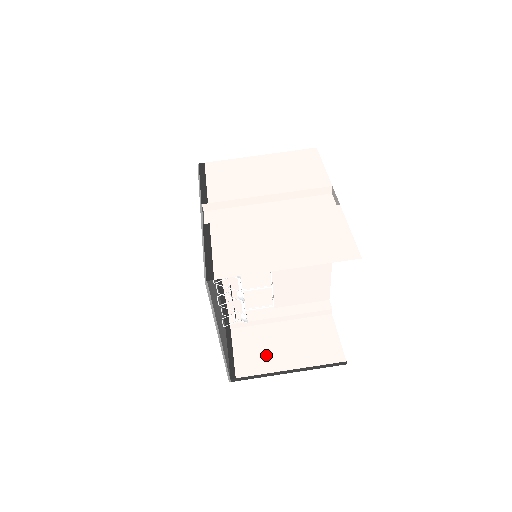
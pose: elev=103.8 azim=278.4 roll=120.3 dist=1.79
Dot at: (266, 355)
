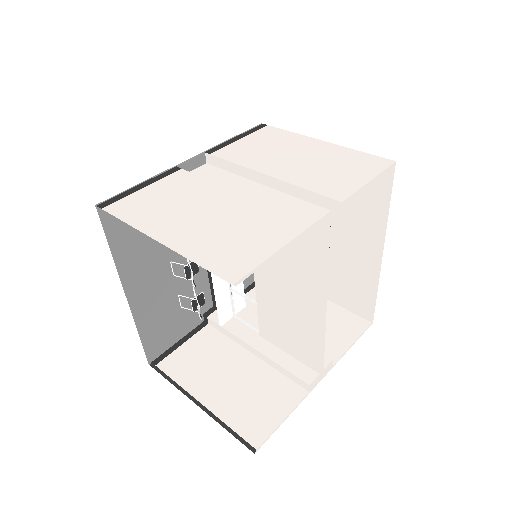
Dot at: (201, 370)
